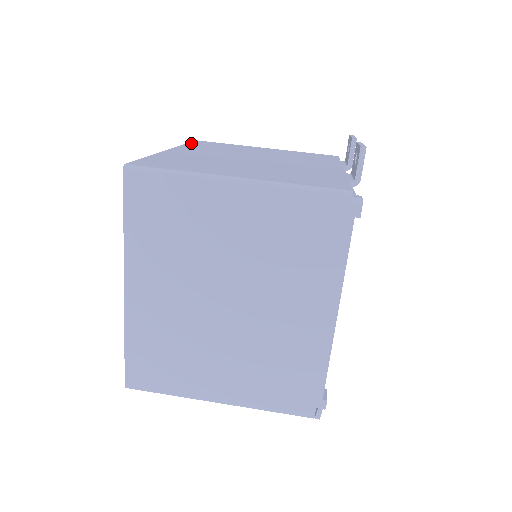
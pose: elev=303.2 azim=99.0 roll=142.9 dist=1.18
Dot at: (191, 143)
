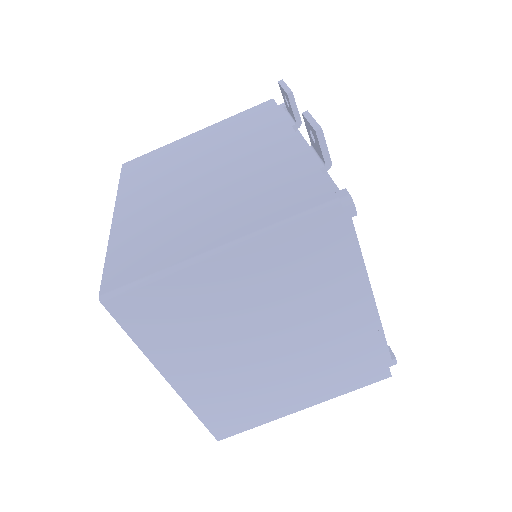
Dot at: (123, 178)
